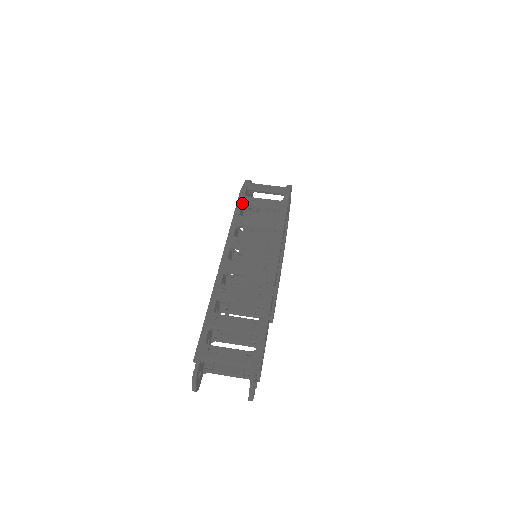
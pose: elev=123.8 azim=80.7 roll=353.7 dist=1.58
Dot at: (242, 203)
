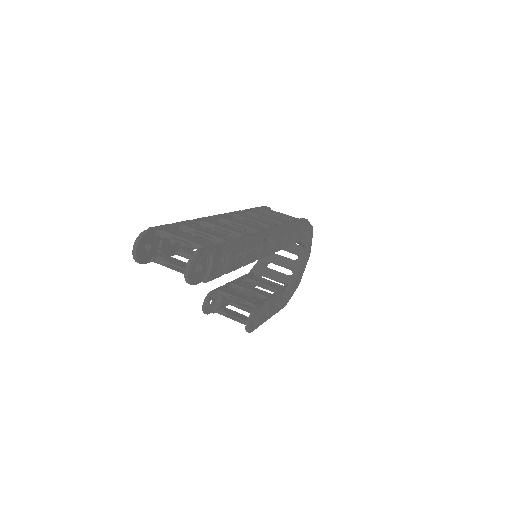
Dot at: (261, 208)
